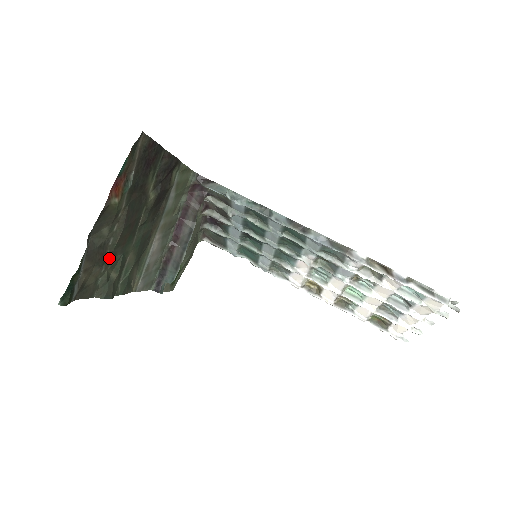
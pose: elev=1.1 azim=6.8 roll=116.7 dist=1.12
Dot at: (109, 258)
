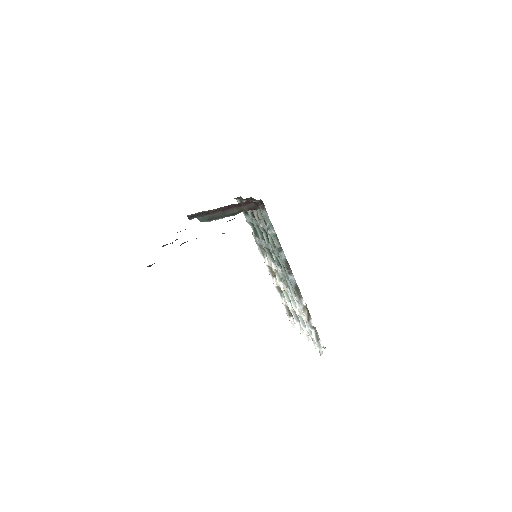
Dot at: occluded
